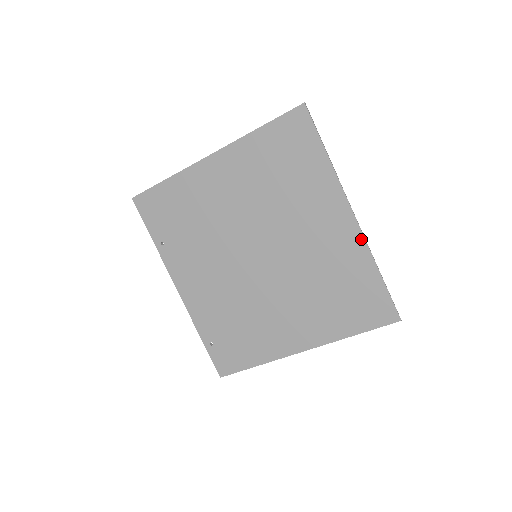
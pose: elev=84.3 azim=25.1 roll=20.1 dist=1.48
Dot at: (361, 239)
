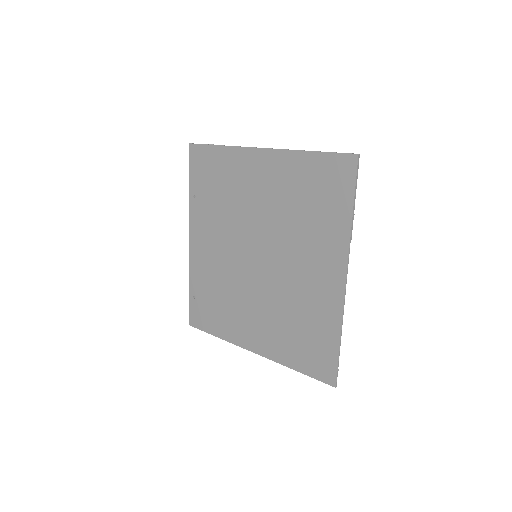
Dot at: (341, 303)
